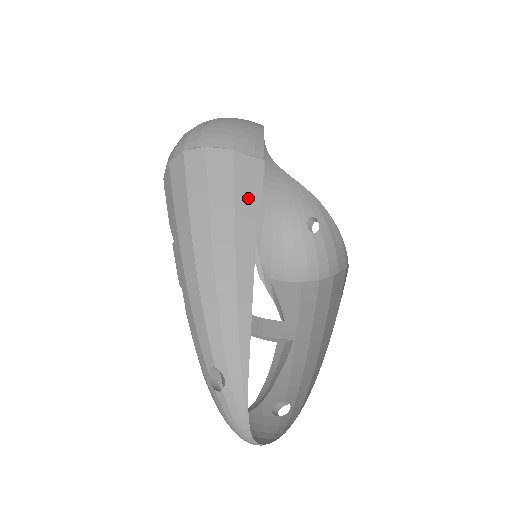
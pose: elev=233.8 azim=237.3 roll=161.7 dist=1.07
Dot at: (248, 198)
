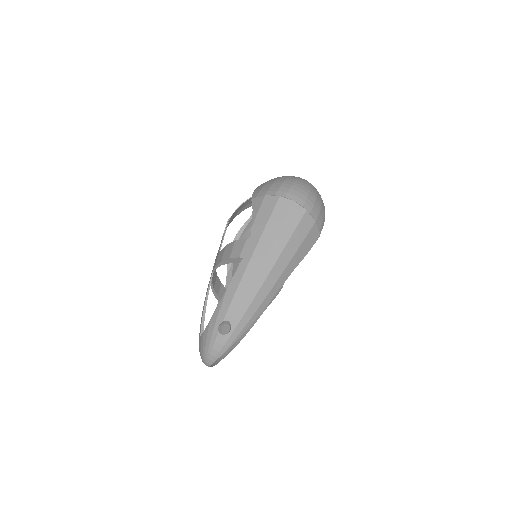
Dot at: (303, 251)
